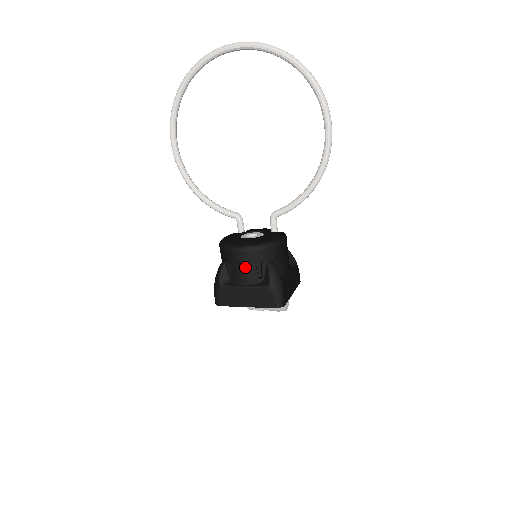
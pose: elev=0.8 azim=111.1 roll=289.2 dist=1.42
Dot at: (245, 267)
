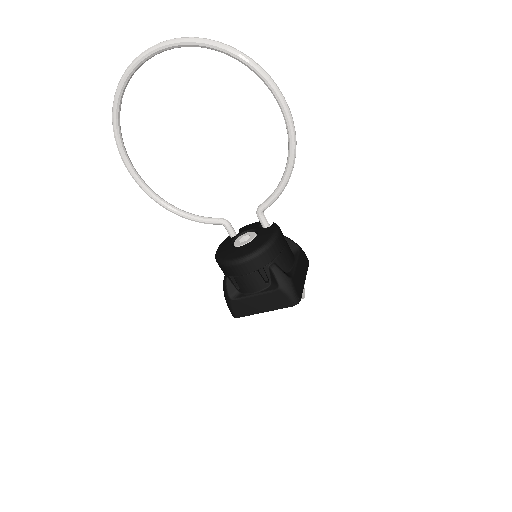
Dot at: (248, 277)
